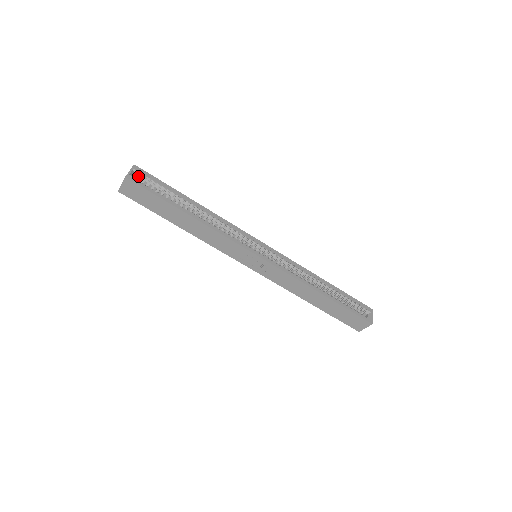
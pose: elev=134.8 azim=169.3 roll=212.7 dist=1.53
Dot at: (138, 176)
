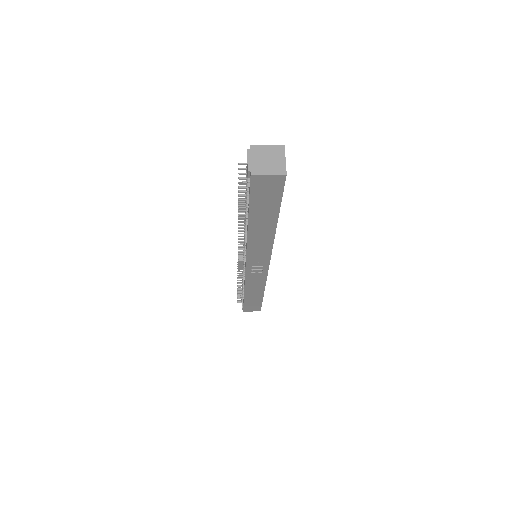
Dot at: occluded
